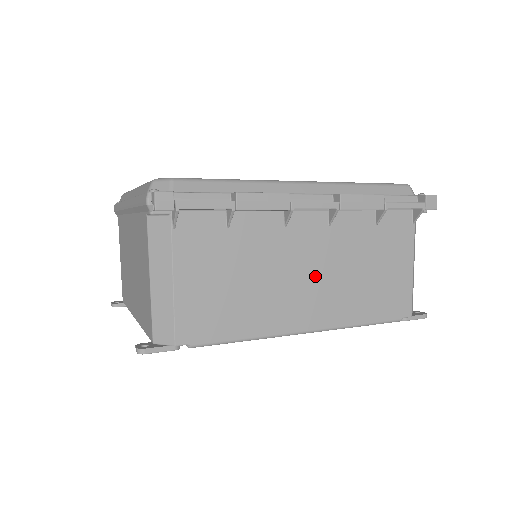
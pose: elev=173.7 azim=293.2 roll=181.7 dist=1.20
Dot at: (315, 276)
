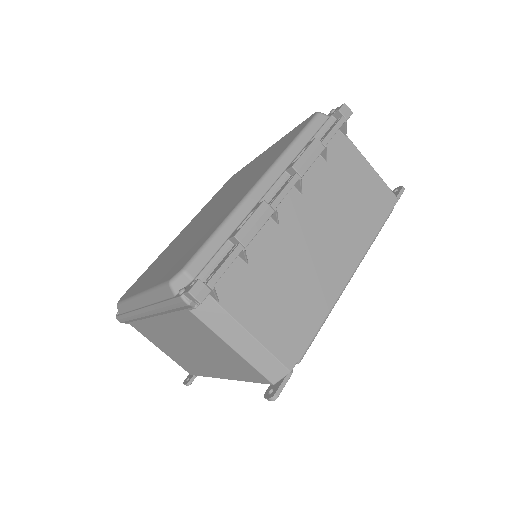
Dot at: (324, 236)
